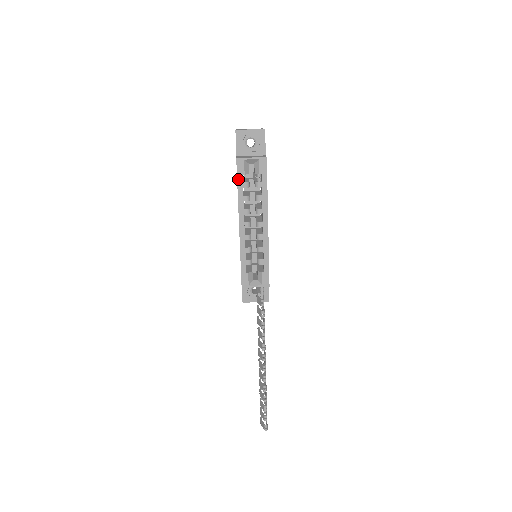
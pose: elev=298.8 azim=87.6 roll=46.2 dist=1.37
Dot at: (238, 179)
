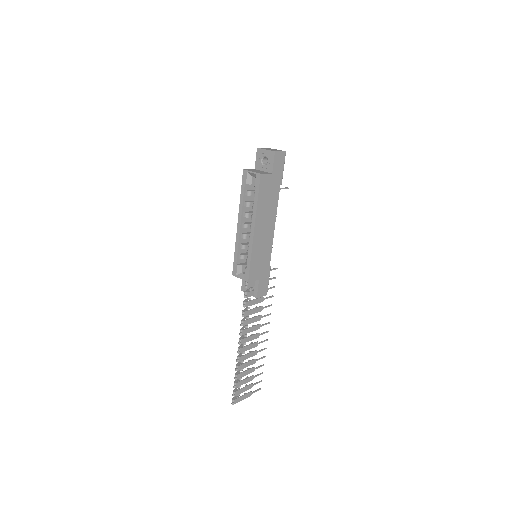
Dot at: (242, 186)
